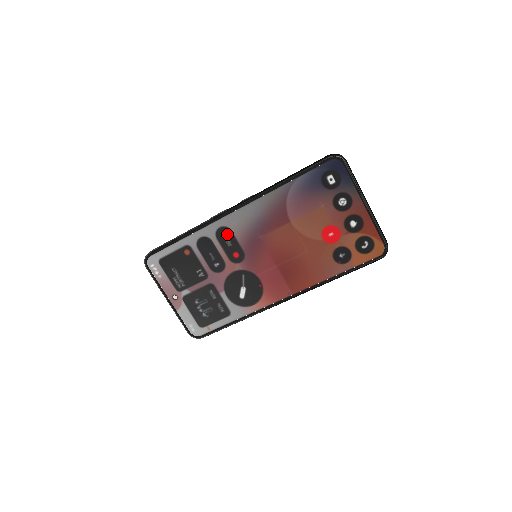
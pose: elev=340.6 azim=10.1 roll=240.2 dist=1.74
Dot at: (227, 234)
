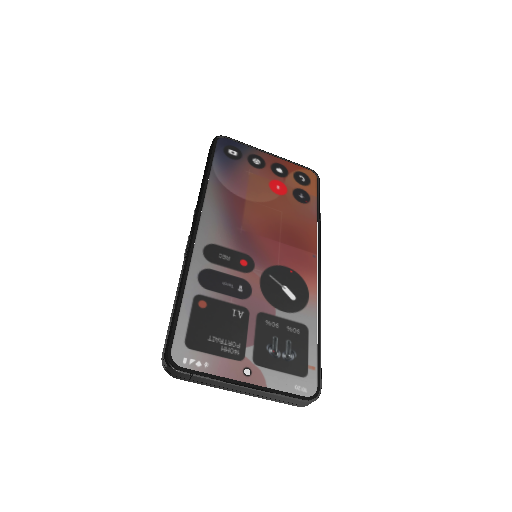
Dot at: (216, 251)
